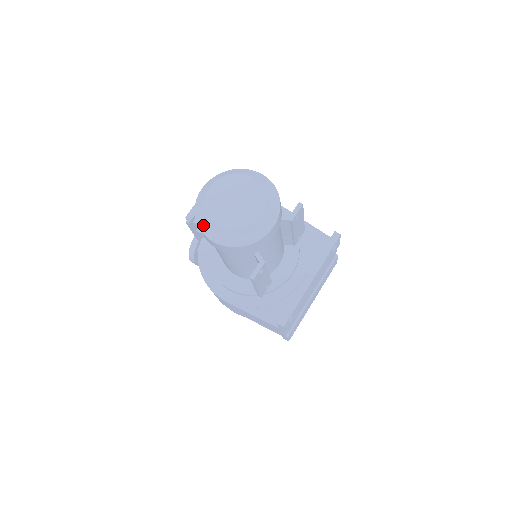
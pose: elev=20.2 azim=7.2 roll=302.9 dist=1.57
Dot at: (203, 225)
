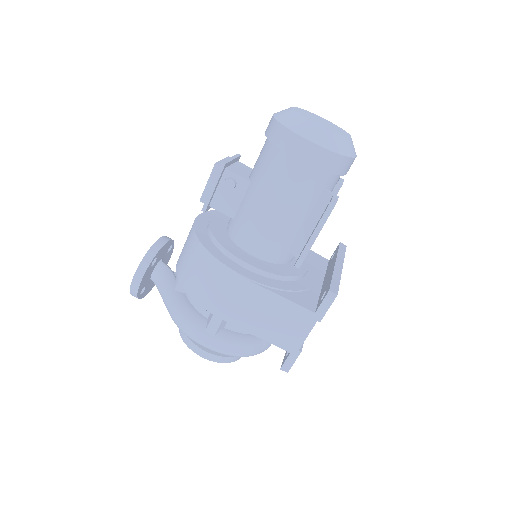
Dot at: (296, 125)
